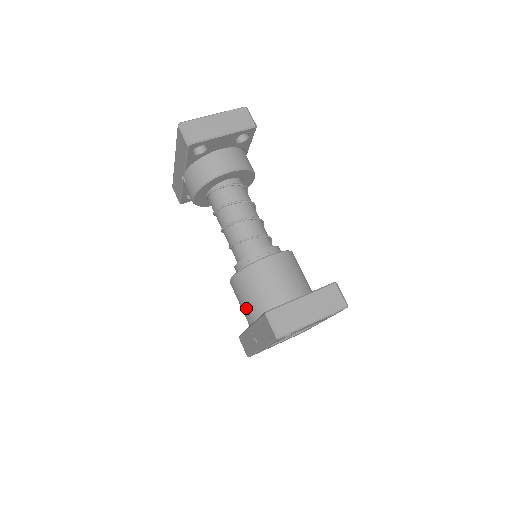
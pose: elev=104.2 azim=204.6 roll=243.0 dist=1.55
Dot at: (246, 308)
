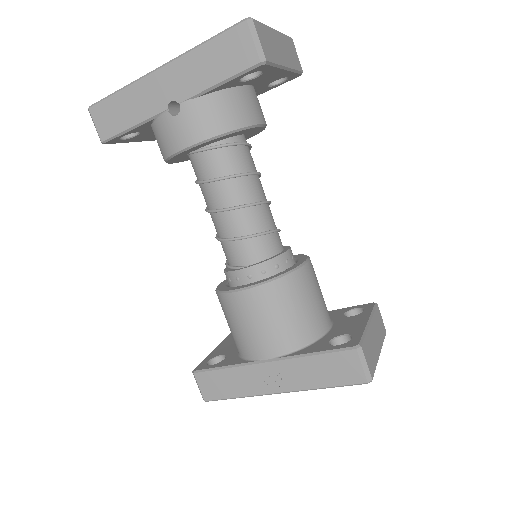
Dot at: (270, 335)
